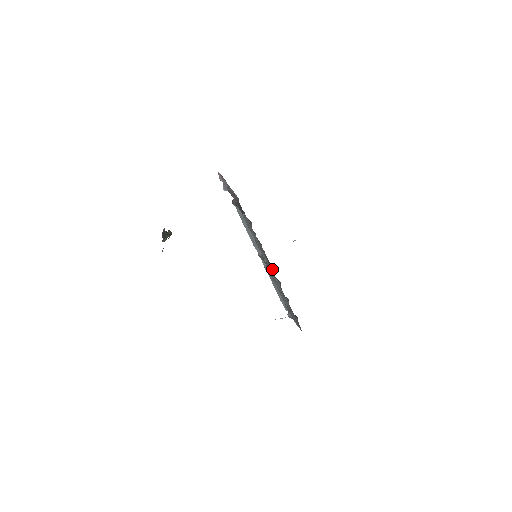
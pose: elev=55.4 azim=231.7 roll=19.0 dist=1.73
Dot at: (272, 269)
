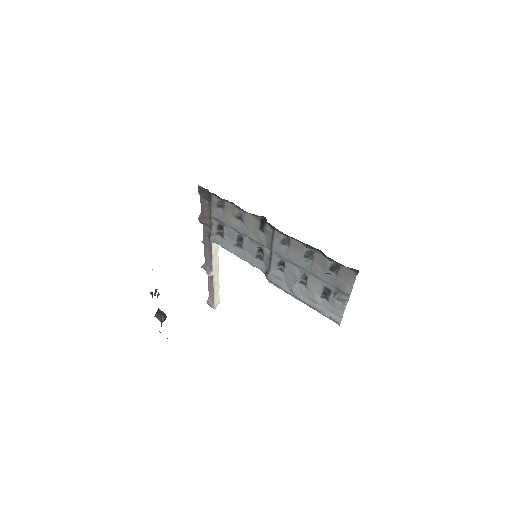
Dot at: (282, 263)
